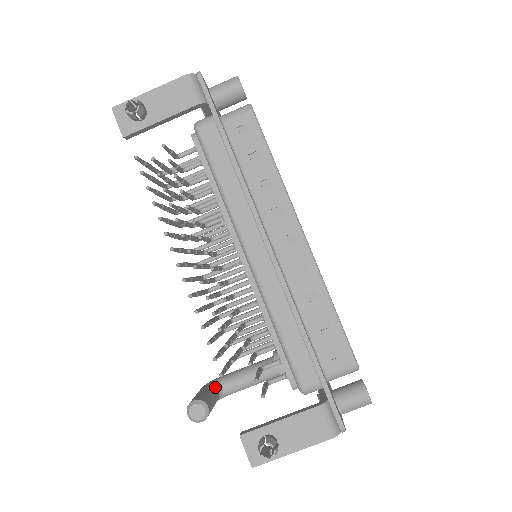
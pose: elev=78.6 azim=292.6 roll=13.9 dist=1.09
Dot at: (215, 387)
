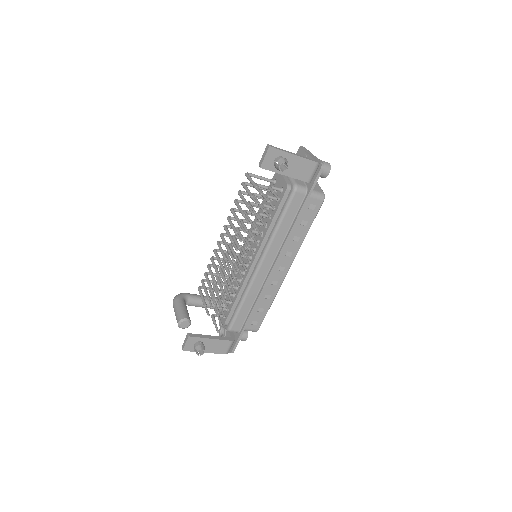
Dot at: (185, 302)
